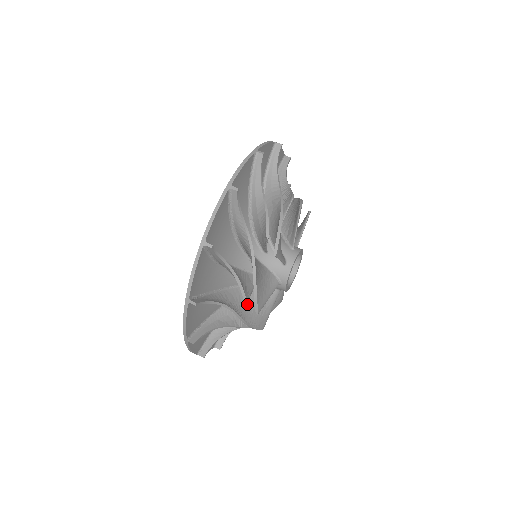
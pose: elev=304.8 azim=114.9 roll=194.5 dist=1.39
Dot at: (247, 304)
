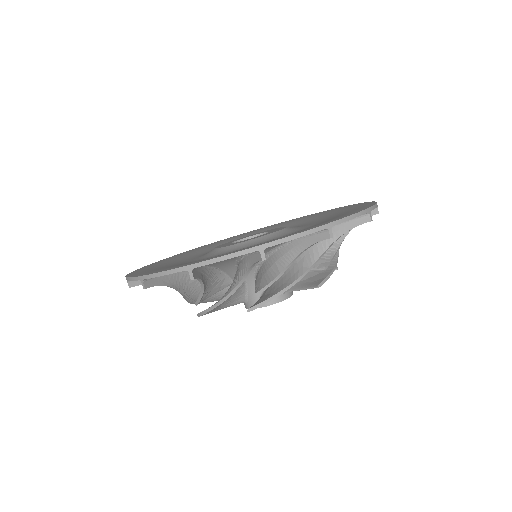
Dot at: occluded
